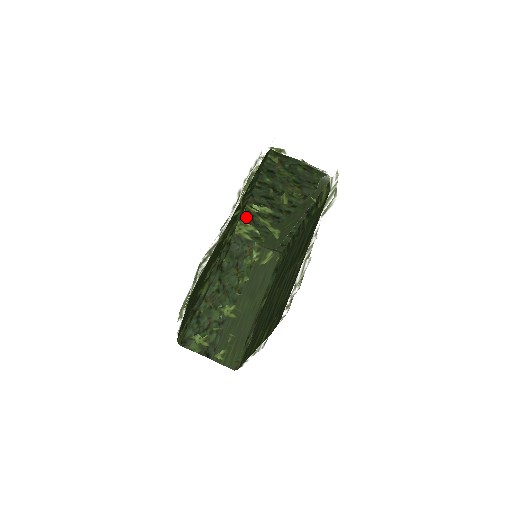
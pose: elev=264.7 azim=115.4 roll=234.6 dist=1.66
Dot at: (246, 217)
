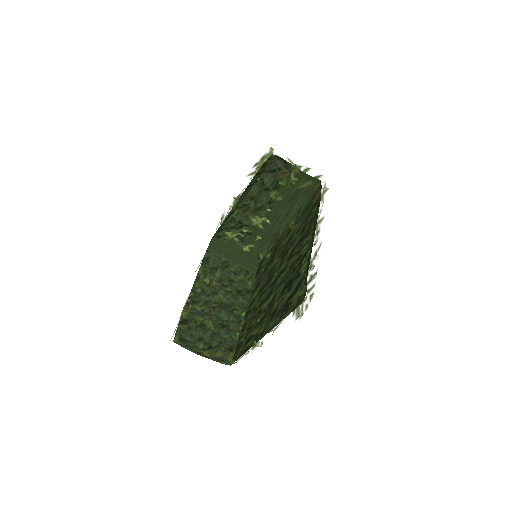
Dot at: occluded
